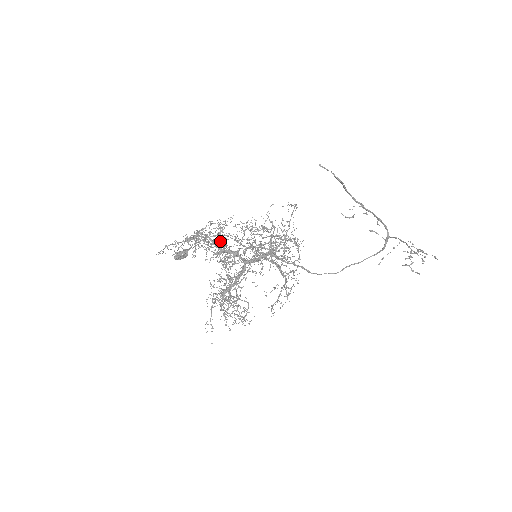
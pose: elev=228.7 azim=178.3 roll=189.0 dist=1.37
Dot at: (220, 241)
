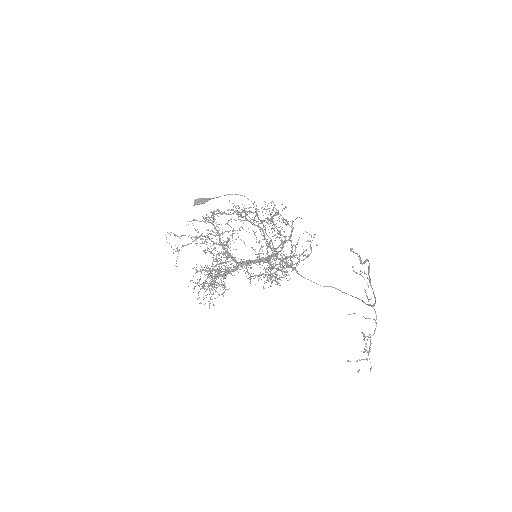
Dot at: occluded
